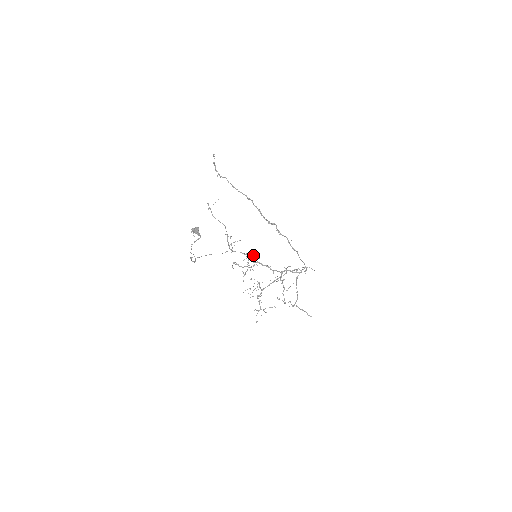
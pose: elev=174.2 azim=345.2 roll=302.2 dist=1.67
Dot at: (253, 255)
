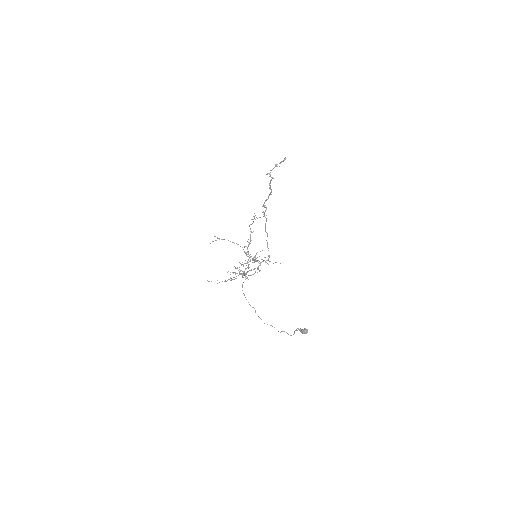
Dot at: (255, 256)
